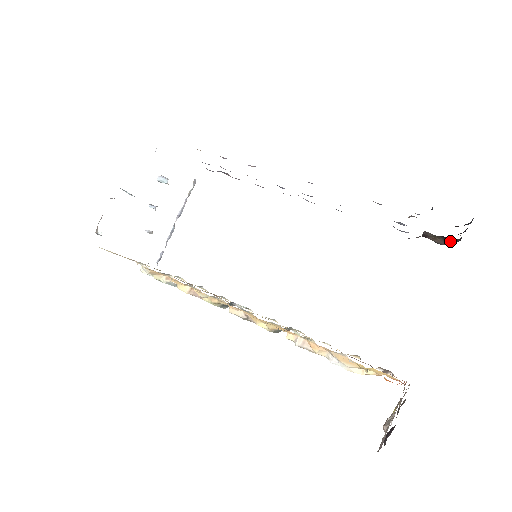
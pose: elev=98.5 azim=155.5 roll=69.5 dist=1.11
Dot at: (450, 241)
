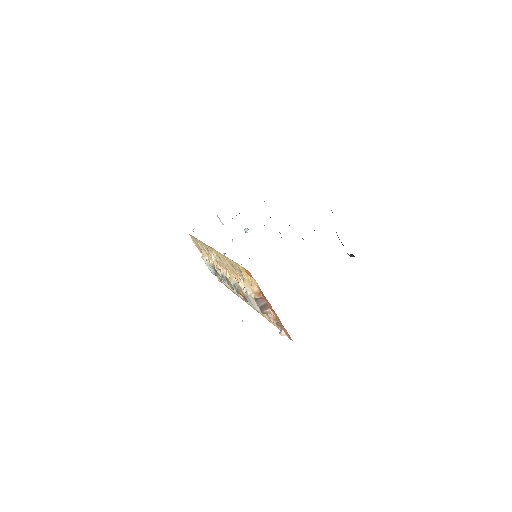
Dot at: occluded
